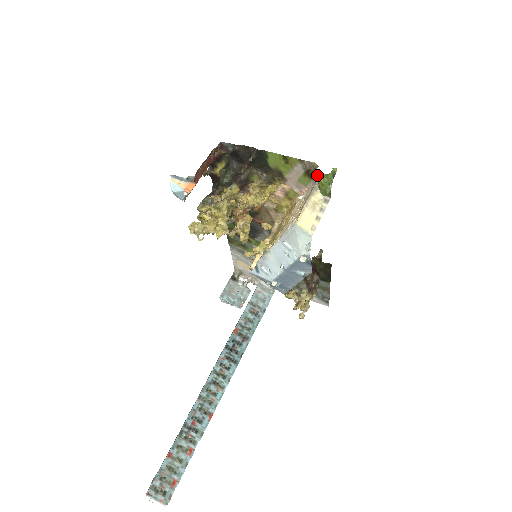
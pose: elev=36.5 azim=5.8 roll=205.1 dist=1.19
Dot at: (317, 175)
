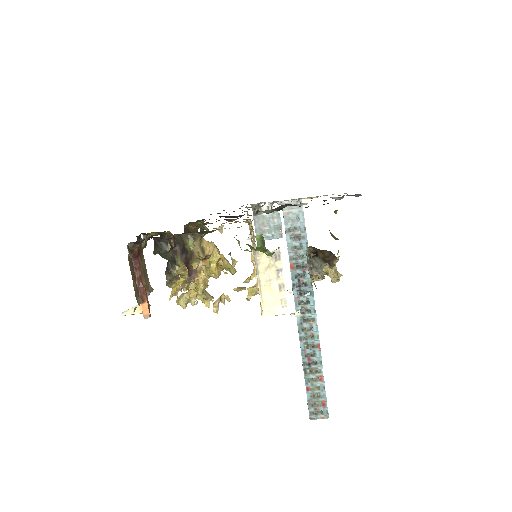
Dot at: occluded
